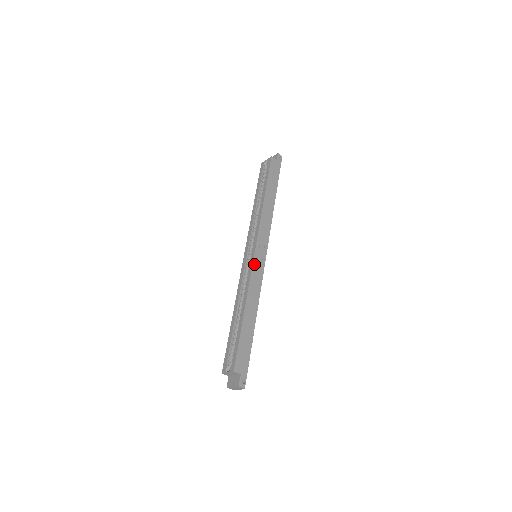
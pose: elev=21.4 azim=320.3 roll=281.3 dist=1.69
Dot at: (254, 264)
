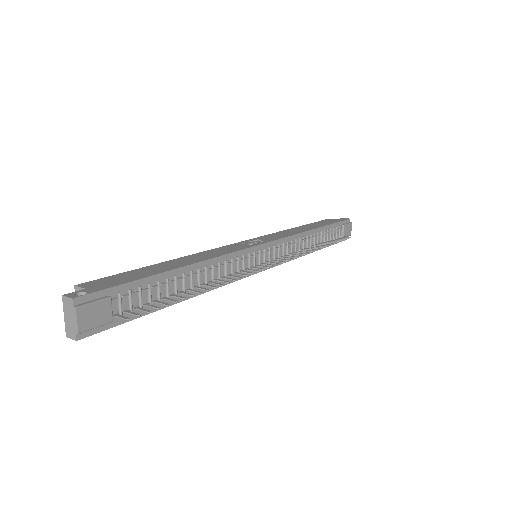
Dot at: (233, 245)
